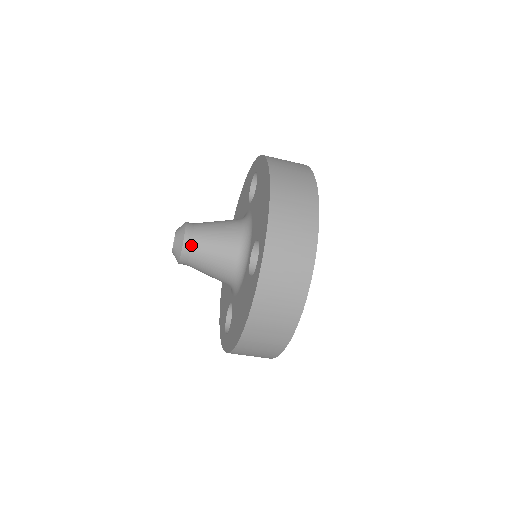
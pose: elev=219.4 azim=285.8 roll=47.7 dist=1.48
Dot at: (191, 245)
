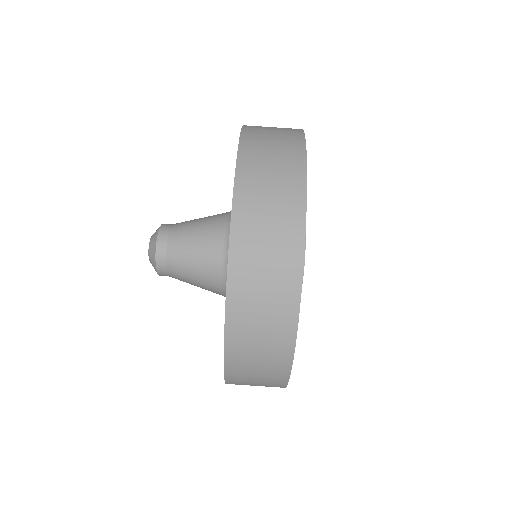
Dot at: (166, 255)
